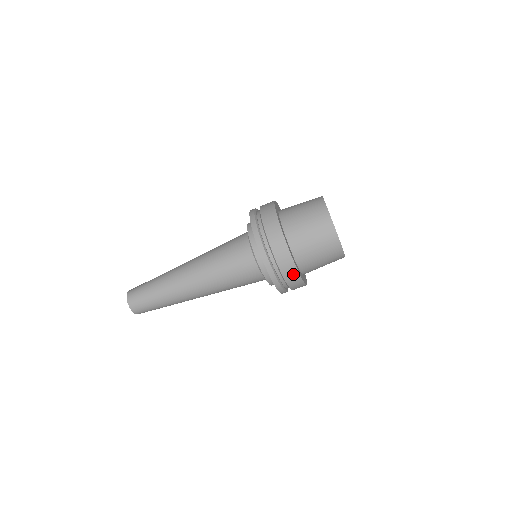
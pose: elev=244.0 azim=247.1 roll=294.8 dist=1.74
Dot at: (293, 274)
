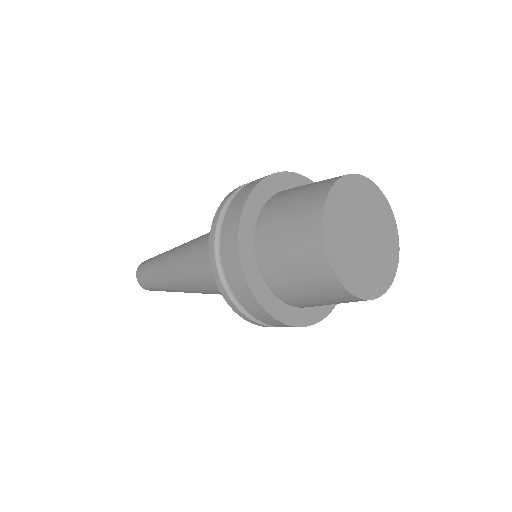
Dot at: occluded
